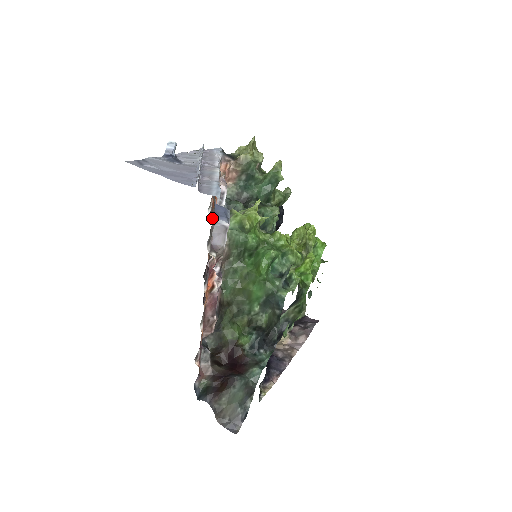
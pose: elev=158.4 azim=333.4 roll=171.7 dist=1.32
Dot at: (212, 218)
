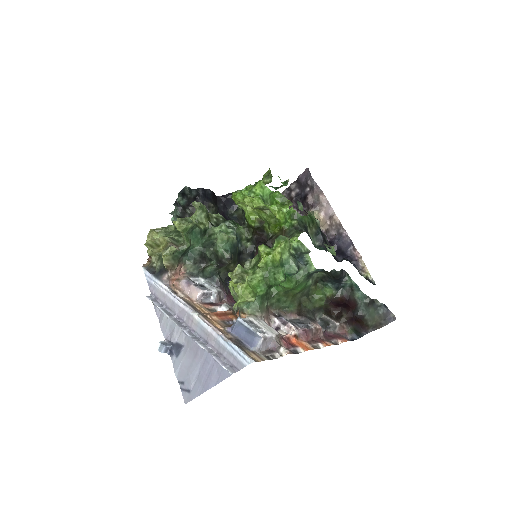
Dot at: (229, 315)
